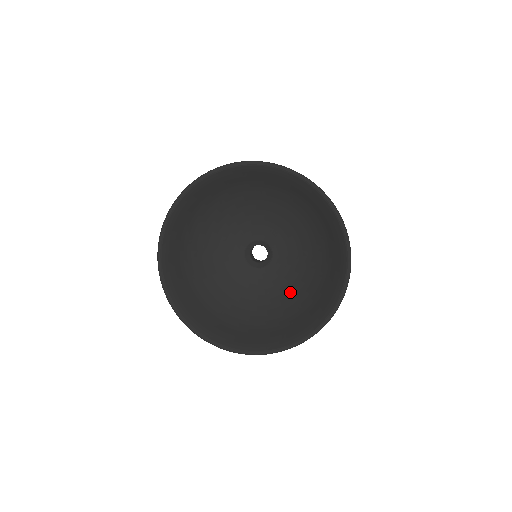
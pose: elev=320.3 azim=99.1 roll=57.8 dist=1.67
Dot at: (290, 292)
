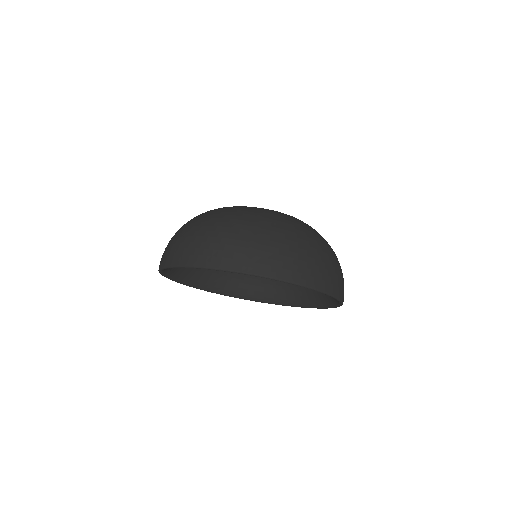
Dot at: occluded
